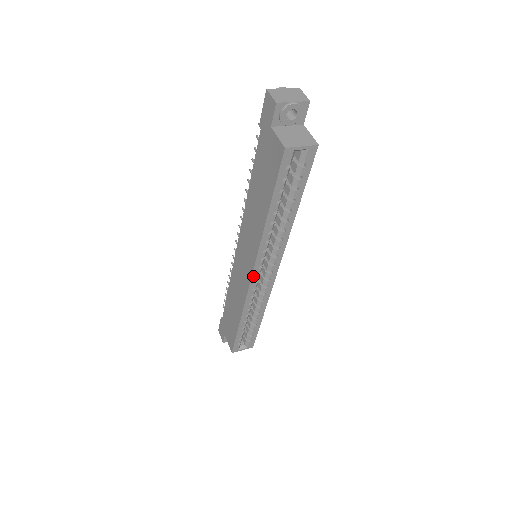
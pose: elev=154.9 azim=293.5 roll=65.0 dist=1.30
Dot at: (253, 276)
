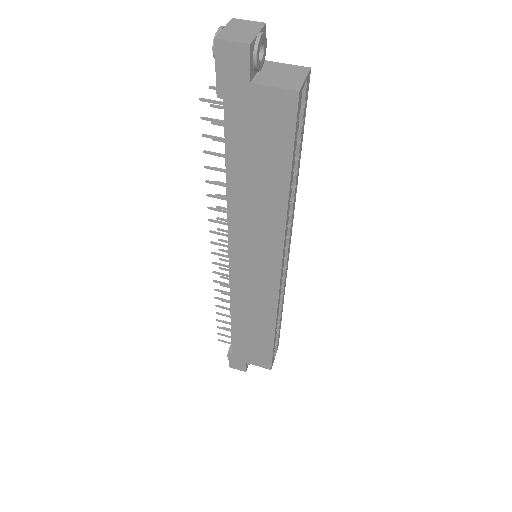
Dot at: (281, 275)
